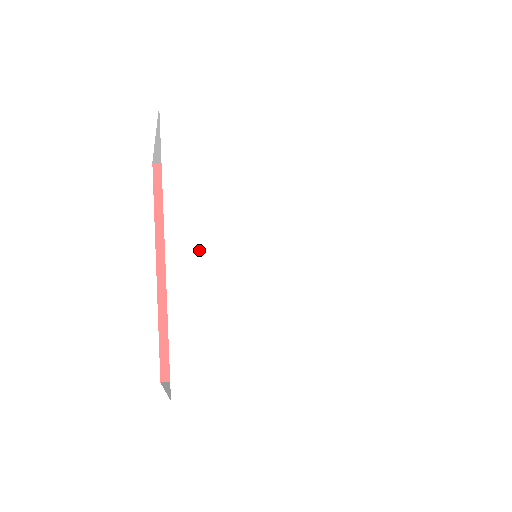
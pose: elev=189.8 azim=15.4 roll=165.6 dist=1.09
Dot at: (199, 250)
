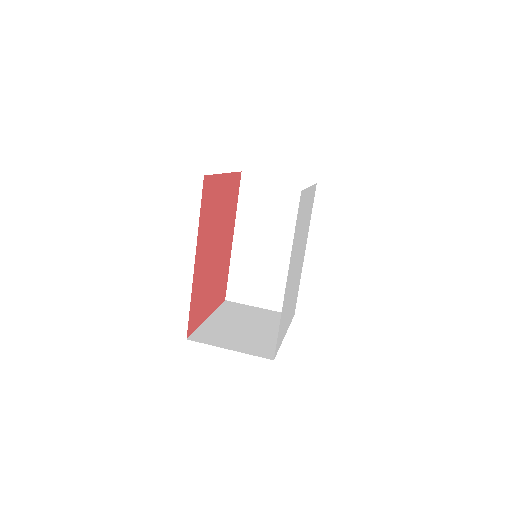
Dot at: occluded
